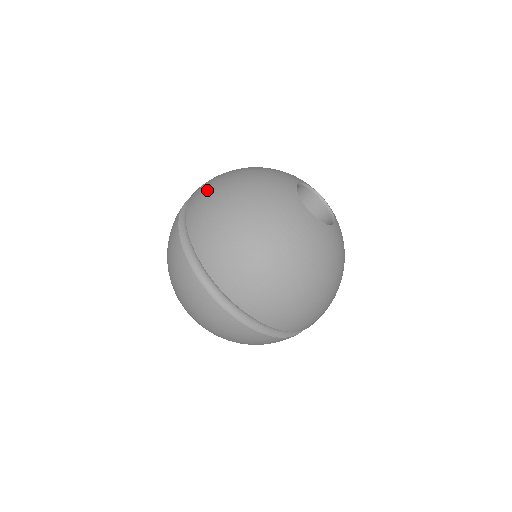
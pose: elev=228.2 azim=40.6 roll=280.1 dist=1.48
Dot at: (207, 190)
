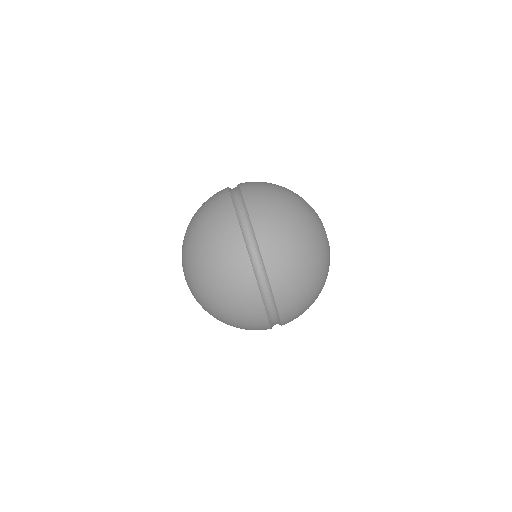
Dot at: occluded
